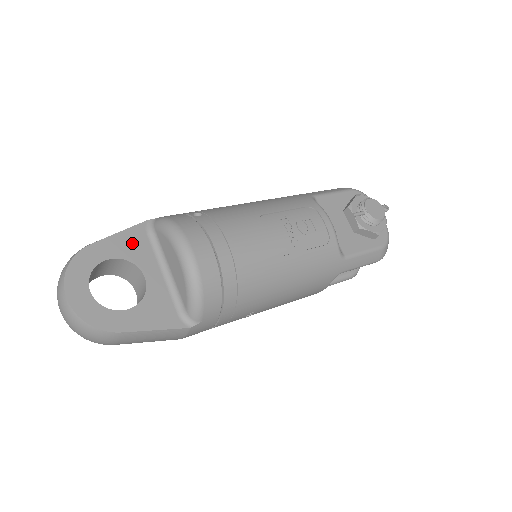
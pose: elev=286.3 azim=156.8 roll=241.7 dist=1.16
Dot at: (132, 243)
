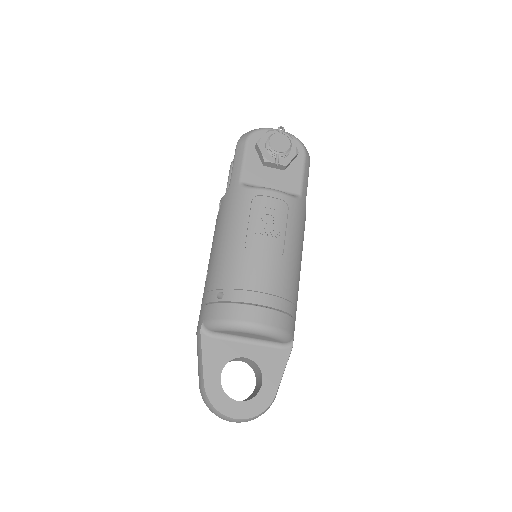
Dot at: (215, 353)
